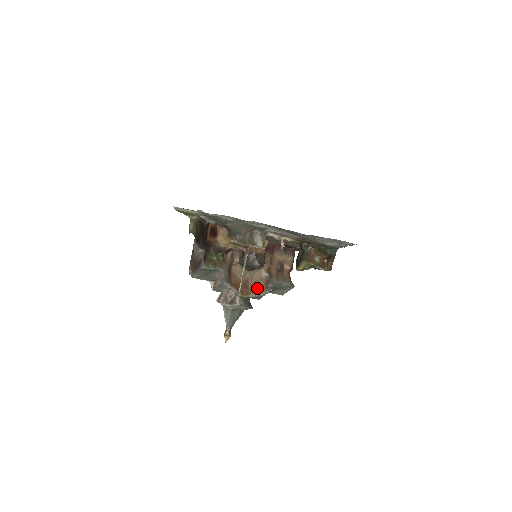
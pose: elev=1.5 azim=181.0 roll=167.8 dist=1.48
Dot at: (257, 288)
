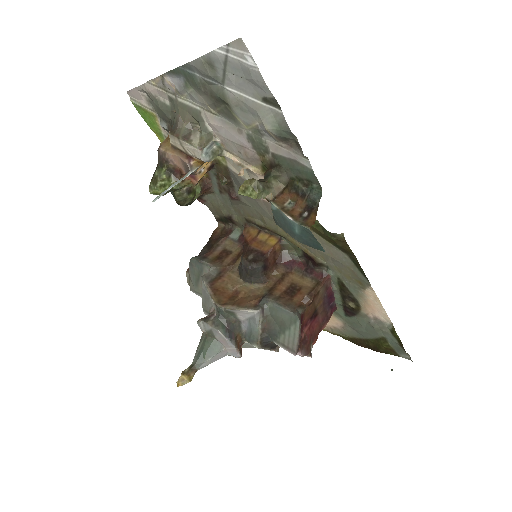
Dot at: (242, 302)
